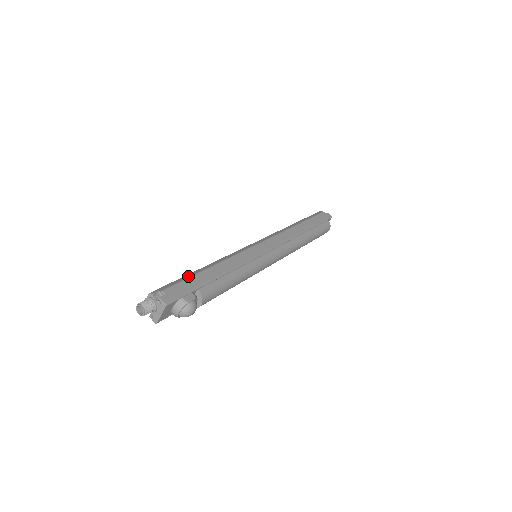
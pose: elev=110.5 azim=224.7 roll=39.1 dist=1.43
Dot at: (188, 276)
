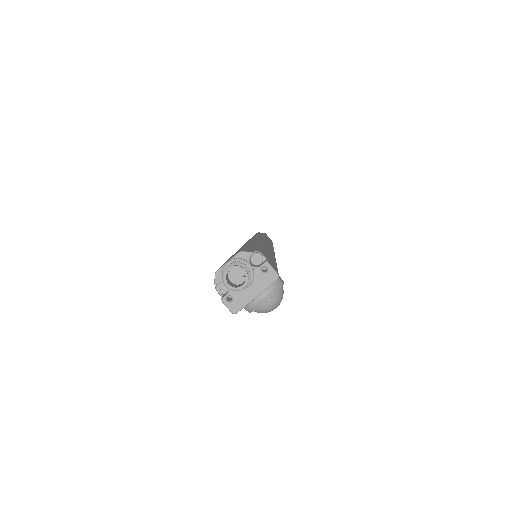
Dot at: occluded
